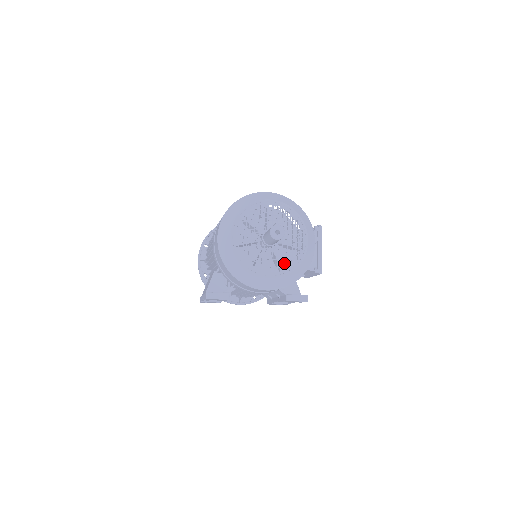
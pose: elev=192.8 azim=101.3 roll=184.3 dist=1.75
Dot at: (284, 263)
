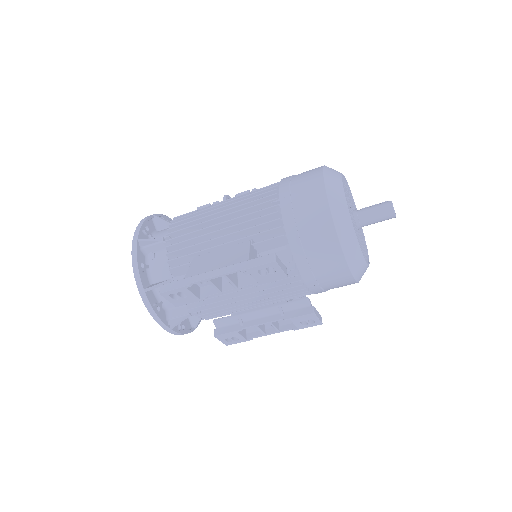
Dot at: occluded
